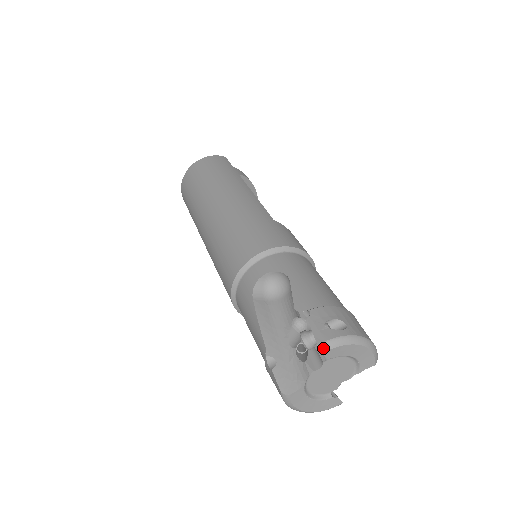
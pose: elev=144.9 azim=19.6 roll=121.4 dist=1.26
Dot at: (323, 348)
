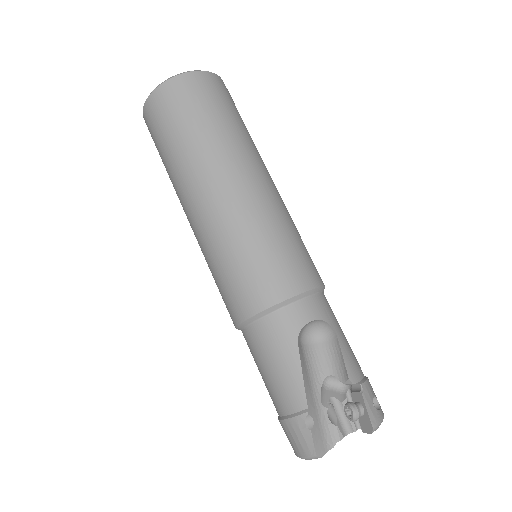
Dot at: (374, 430)
